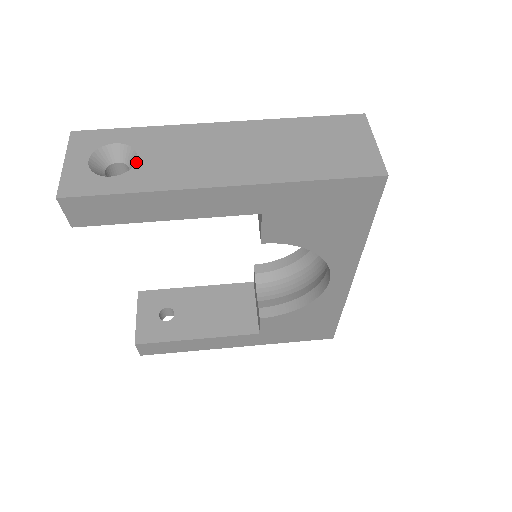
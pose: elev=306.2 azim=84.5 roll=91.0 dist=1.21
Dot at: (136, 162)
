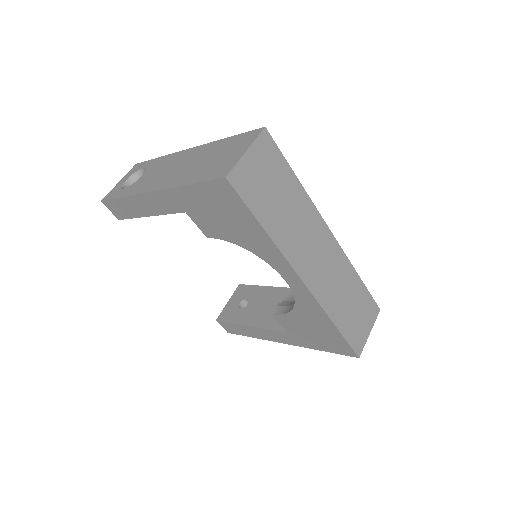
Dot at: (138, 179)
